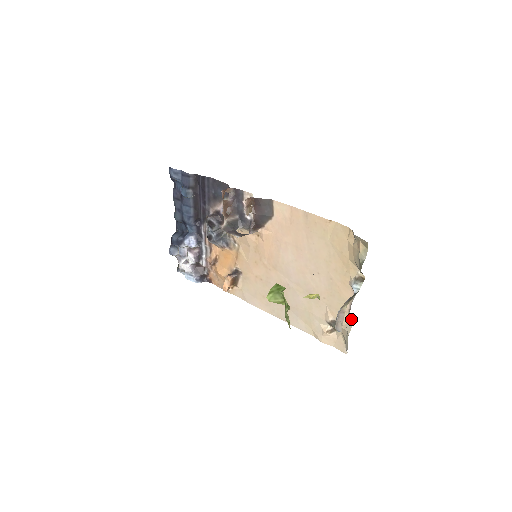
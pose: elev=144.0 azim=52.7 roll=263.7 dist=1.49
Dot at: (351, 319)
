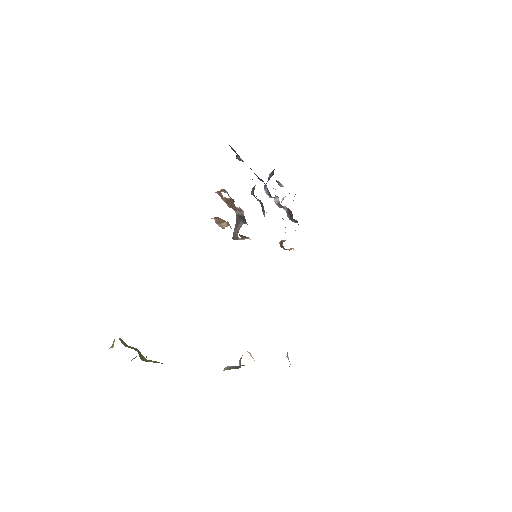
Dot at: occluded
